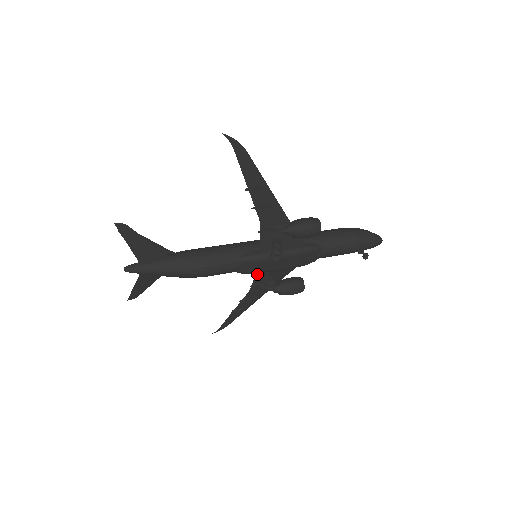
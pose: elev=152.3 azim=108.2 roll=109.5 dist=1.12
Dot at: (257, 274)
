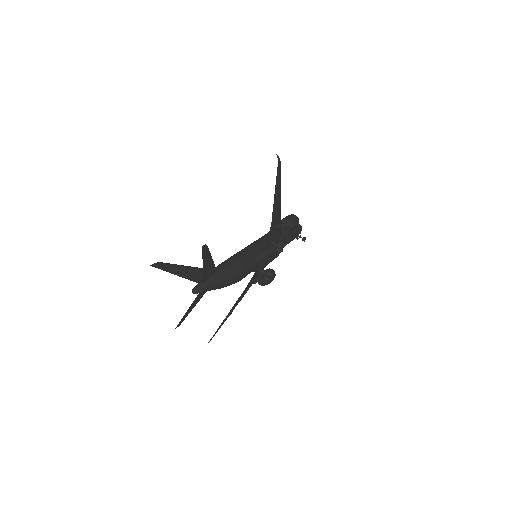
Dot at: occluded
